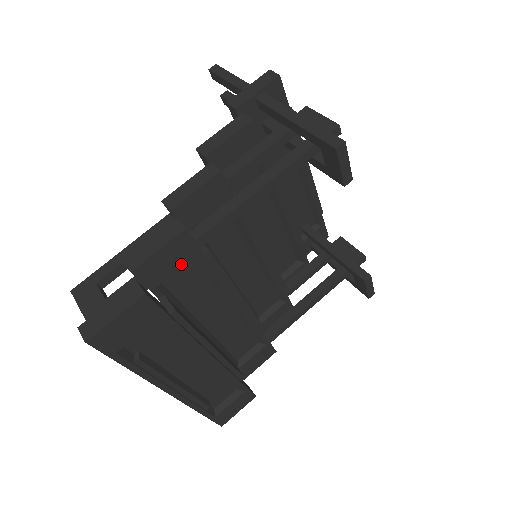
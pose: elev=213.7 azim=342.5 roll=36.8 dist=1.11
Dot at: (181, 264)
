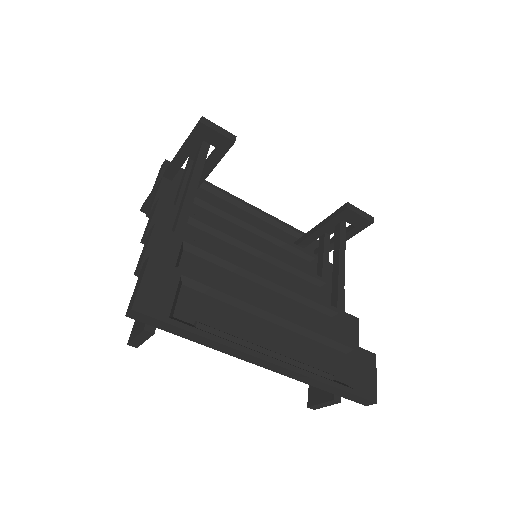
Dot at: (177, 252)
